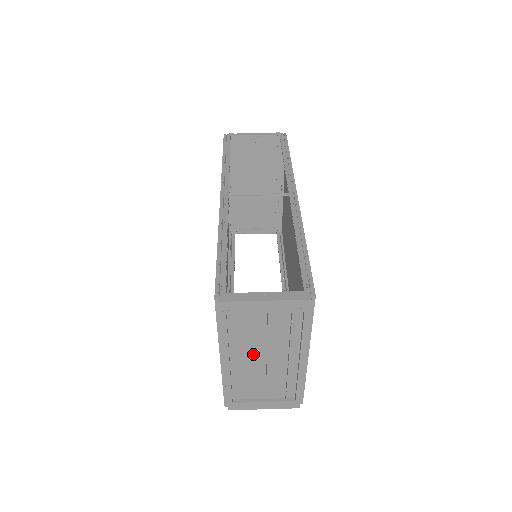
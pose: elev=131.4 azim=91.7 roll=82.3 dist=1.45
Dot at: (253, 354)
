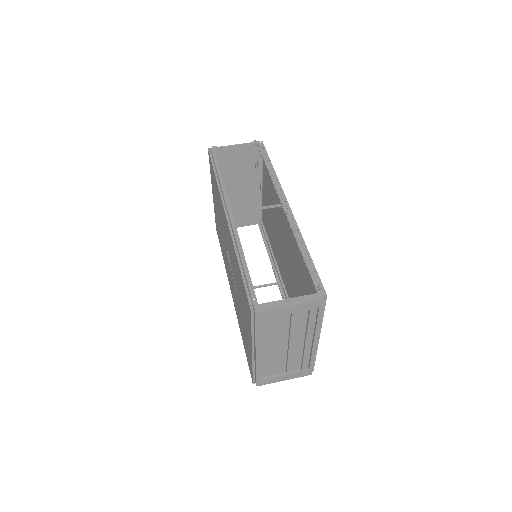
Dot at: (278, 343)
